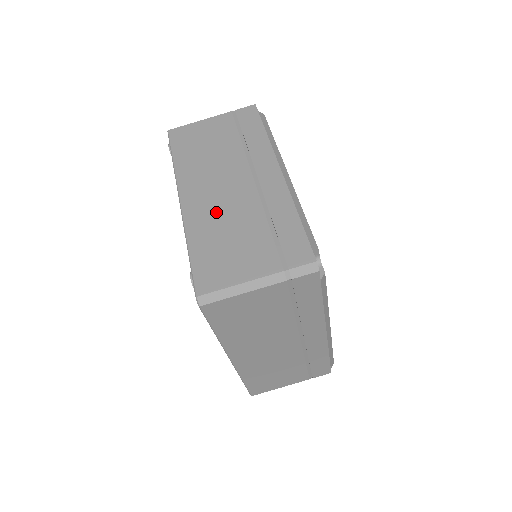
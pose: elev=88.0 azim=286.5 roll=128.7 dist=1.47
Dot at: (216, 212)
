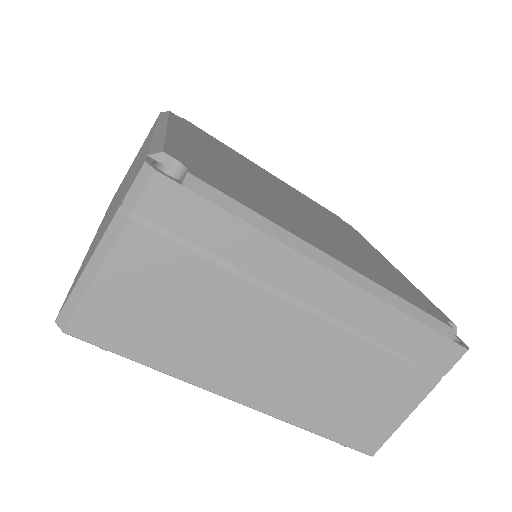
Dot at: (305, 383)
